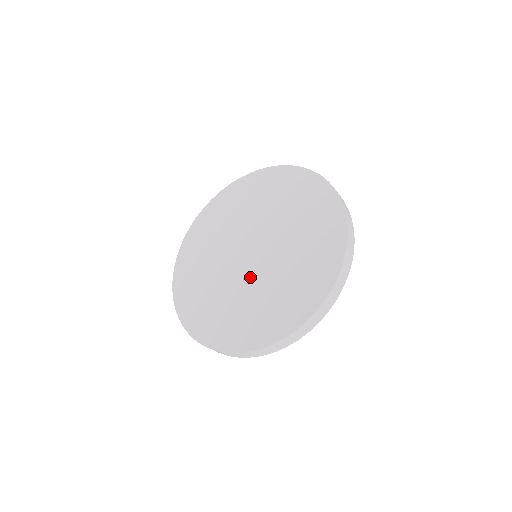
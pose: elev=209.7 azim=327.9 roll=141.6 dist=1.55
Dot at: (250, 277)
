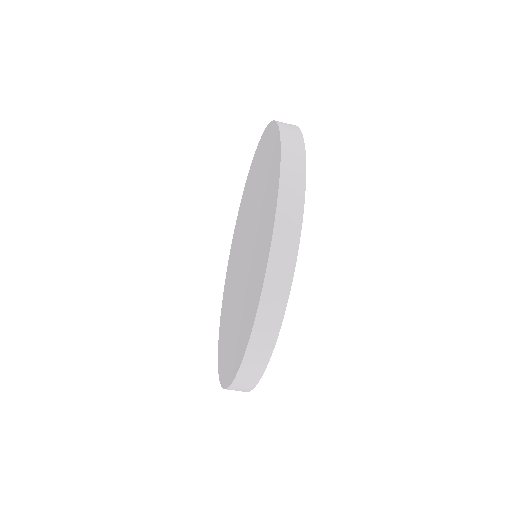
Dot at: (247, 260)
